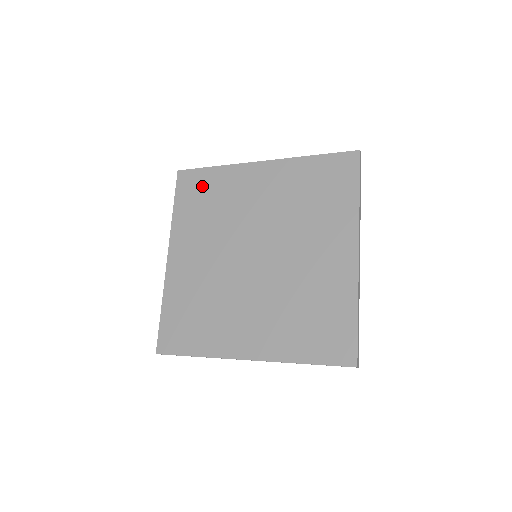
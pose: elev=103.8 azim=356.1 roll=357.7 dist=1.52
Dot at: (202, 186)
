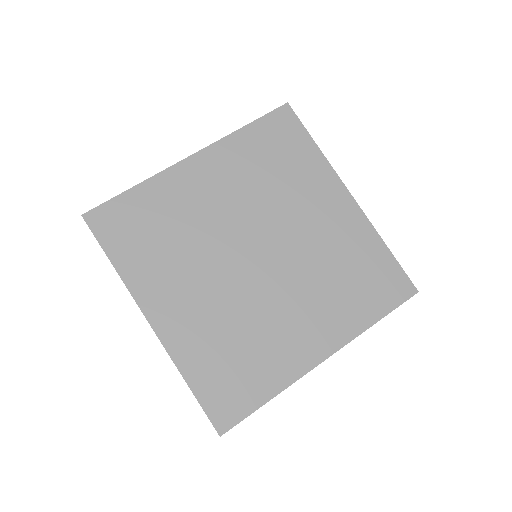
Dot at: (133, 217)
